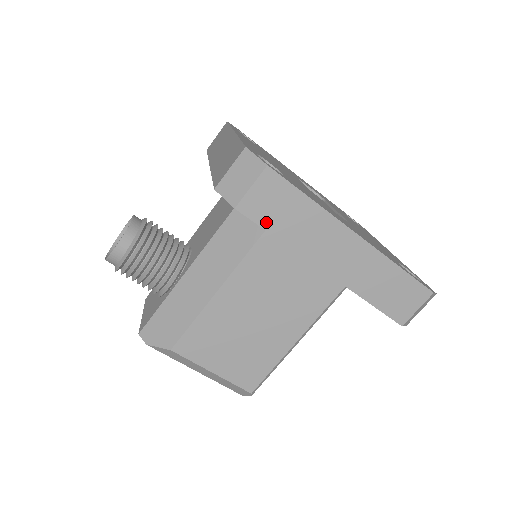
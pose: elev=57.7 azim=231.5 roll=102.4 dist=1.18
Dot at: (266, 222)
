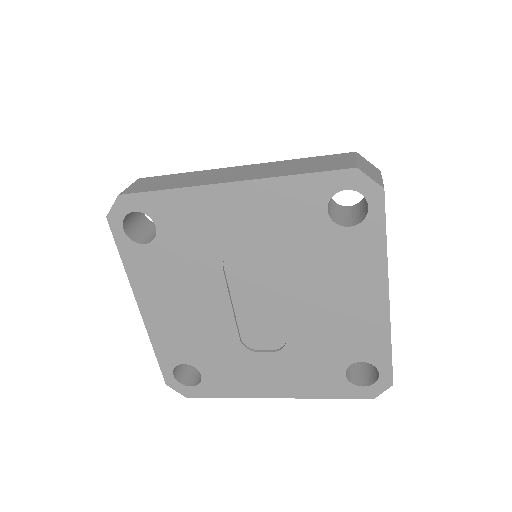
Dot at: occluded
